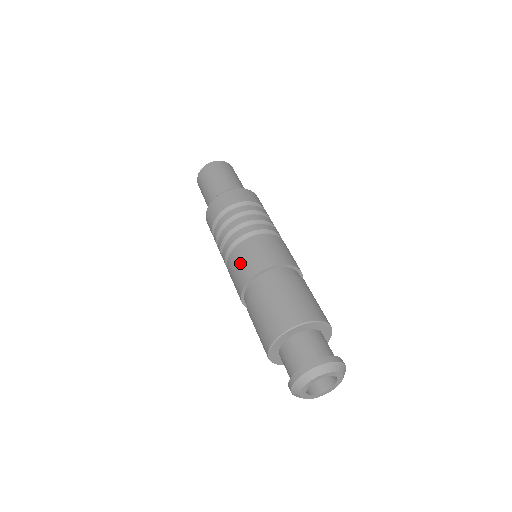
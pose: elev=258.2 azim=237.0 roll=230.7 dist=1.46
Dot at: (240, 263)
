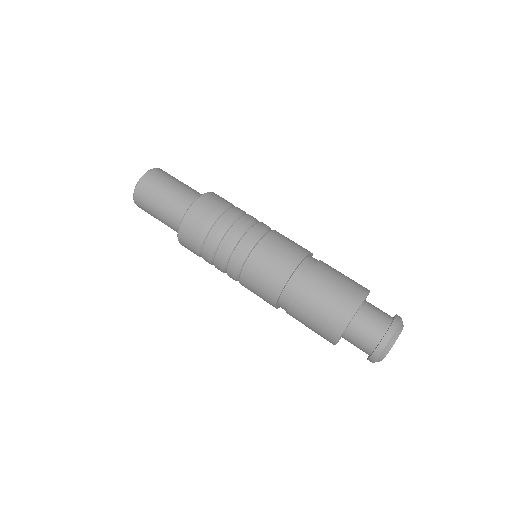
Dot at: (263, 273)
